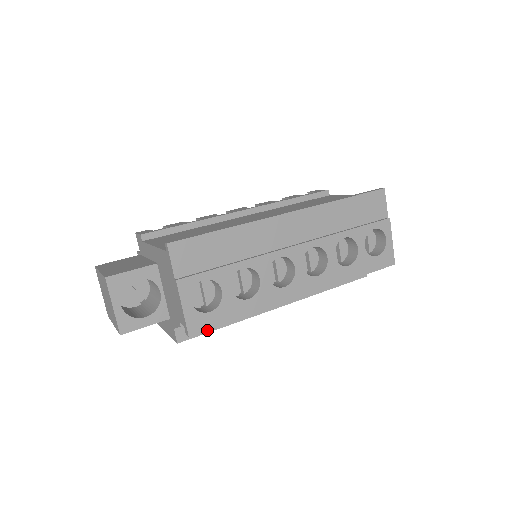
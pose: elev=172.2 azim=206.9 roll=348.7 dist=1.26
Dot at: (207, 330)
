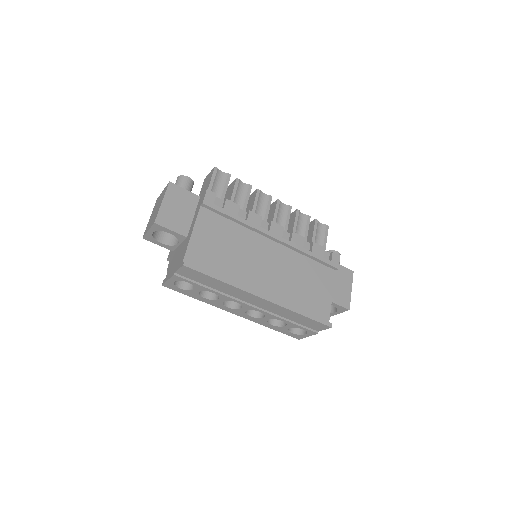
Dot at: occluded
